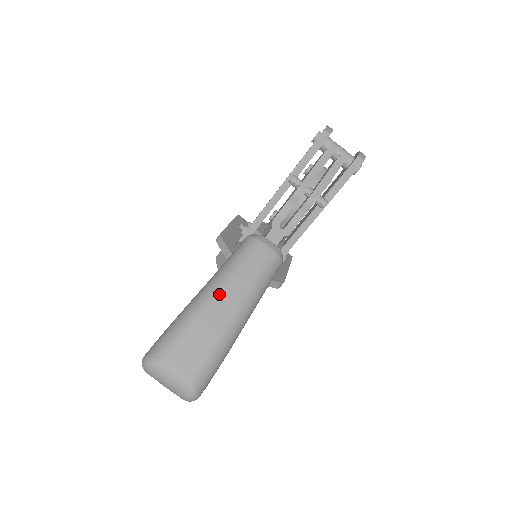
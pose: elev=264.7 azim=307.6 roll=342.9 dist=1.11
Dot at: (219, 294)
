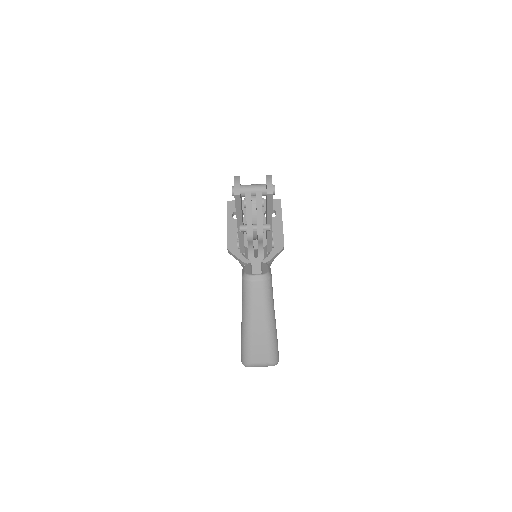
Dot at: (251, 322)
